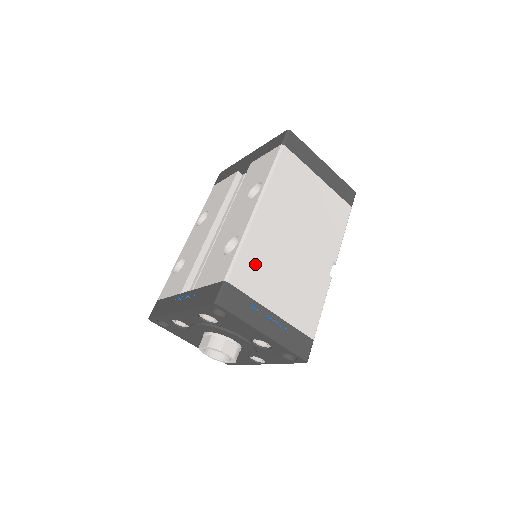
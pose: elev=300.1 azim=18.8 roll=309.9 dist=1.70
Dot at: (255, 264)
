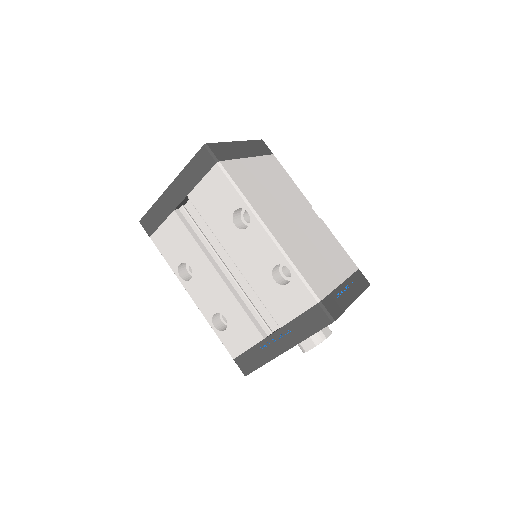
Dot at: (310, 269)
